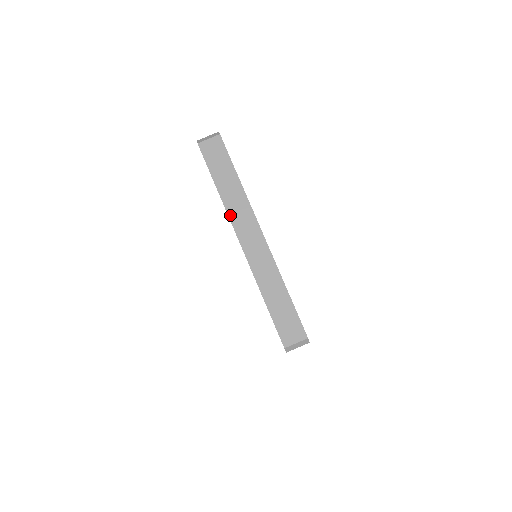
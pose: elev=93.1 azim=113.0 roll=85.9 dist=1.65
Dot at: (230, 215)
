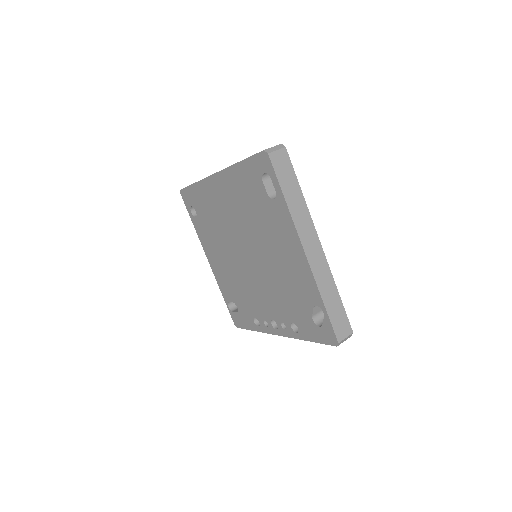
Dot at: (297, 226)
